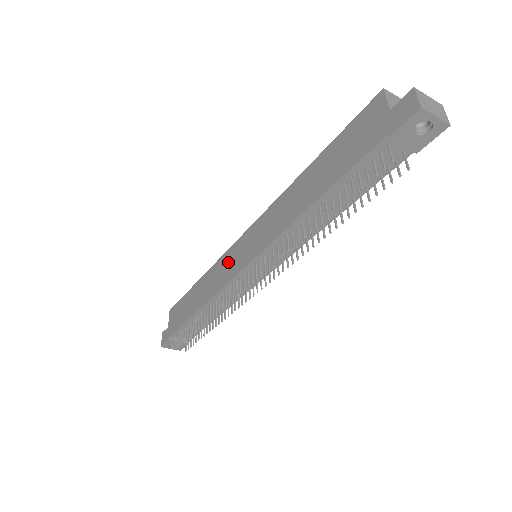
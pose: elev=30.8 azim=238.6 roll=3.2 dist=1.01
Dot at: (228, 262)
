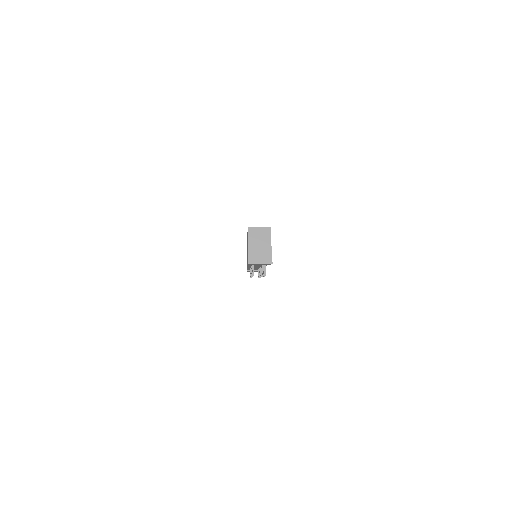
Dot at: occluded
